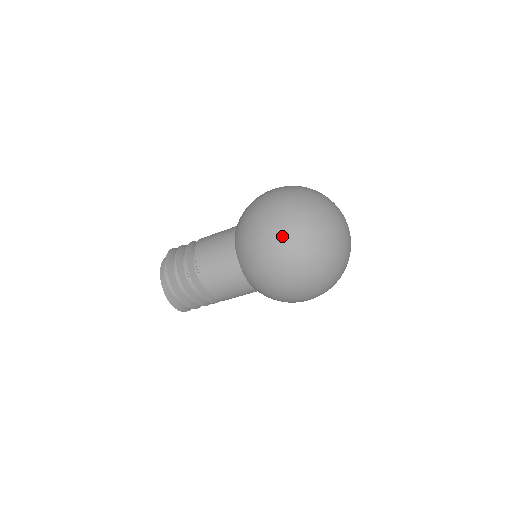
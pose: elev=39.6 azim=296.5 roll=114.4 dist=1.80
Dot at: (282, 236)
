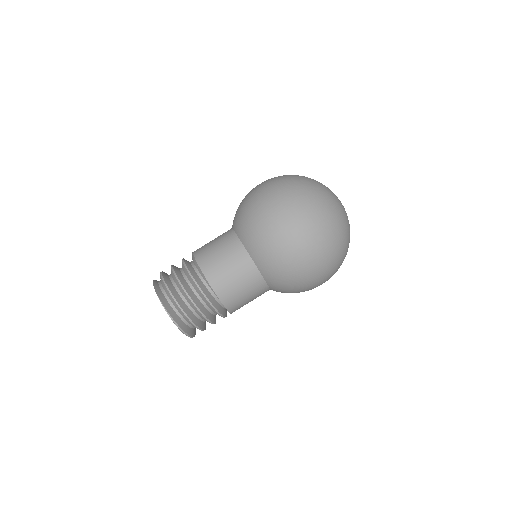
Dot at: (272, 180)
